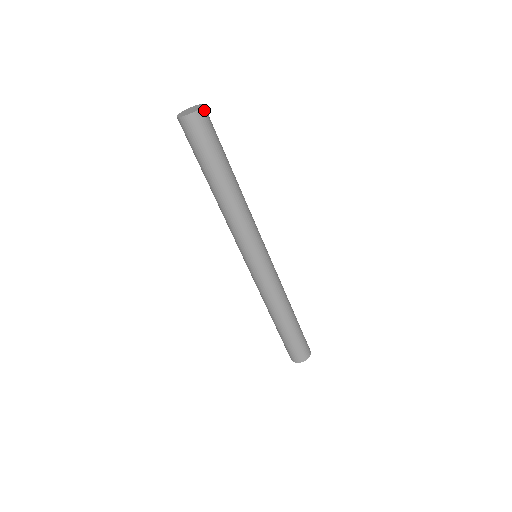
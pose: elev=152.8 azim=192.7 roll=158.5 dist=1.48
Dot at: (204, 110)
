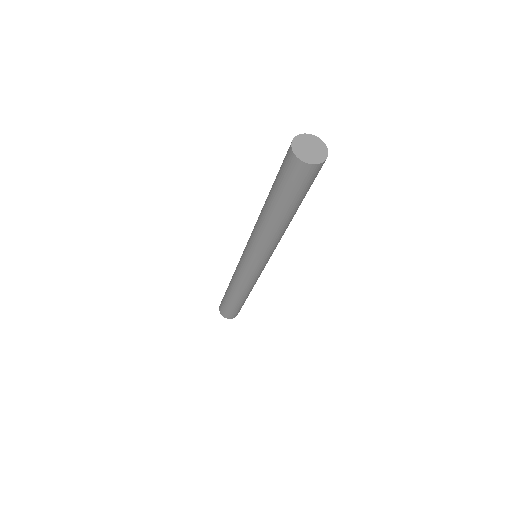
Dot at: (326, 152)
